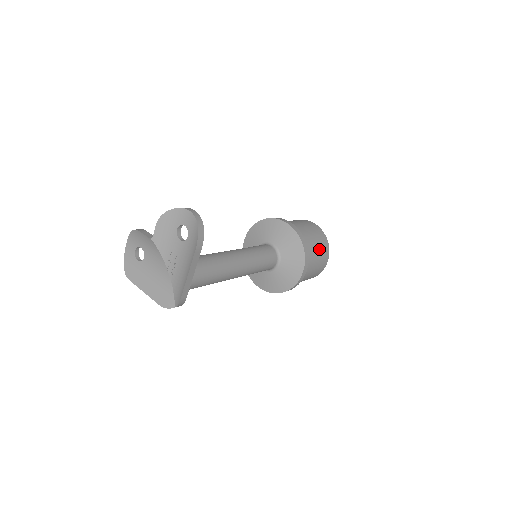
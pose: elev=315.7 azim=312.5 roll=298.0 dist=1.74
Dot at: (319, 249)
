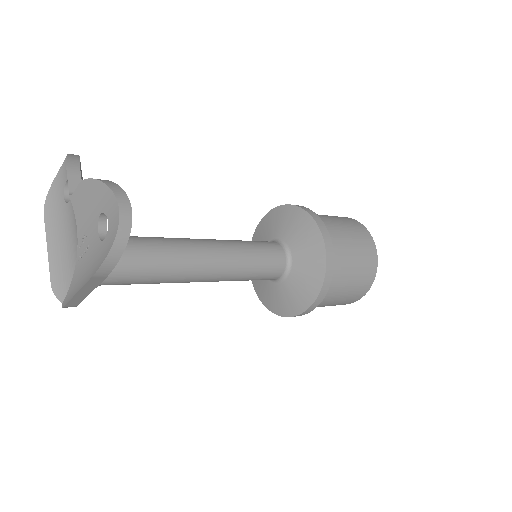
Dot at: (351, 288)
